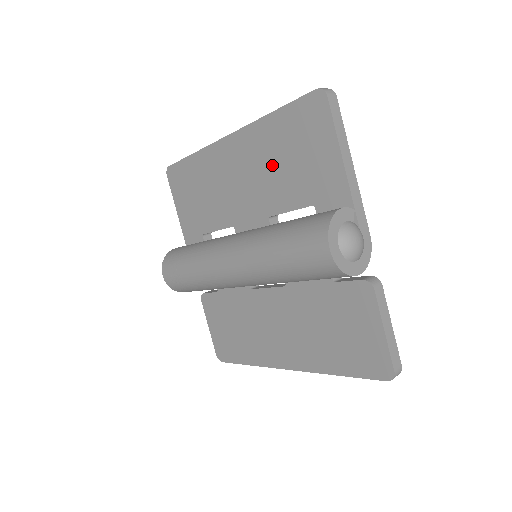
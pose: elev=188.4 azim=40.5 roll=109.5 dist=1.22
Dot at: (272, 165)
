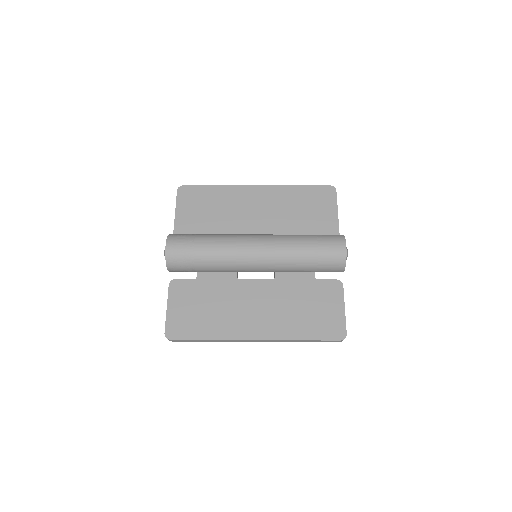
Dot at: (288, 209)
